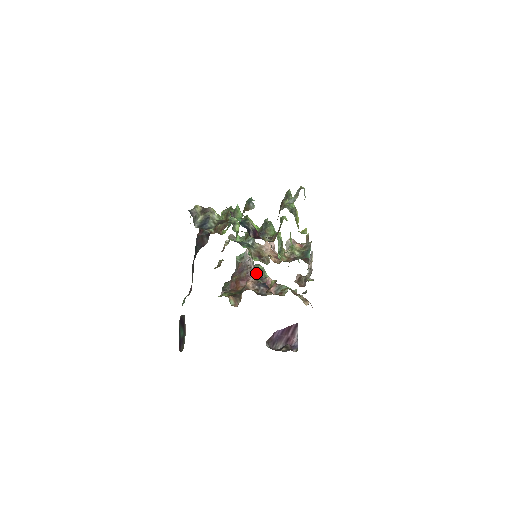
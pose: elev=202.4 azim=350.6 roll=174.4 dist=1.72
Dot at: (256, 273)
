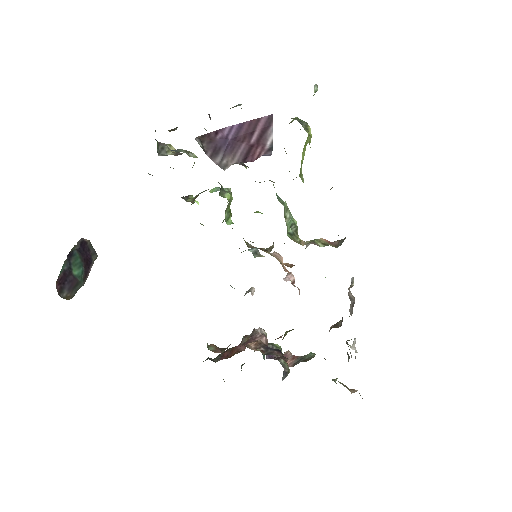
Dot at: occluded
